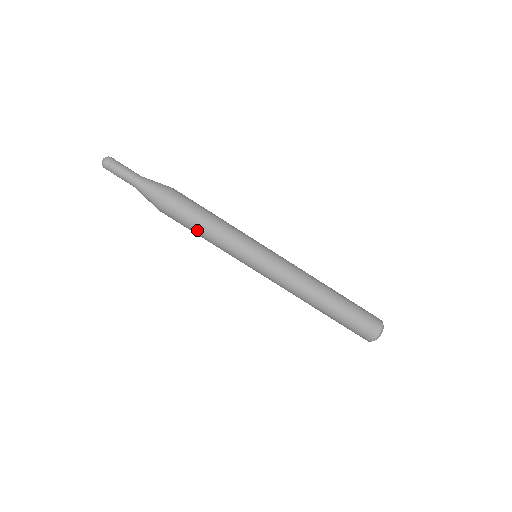
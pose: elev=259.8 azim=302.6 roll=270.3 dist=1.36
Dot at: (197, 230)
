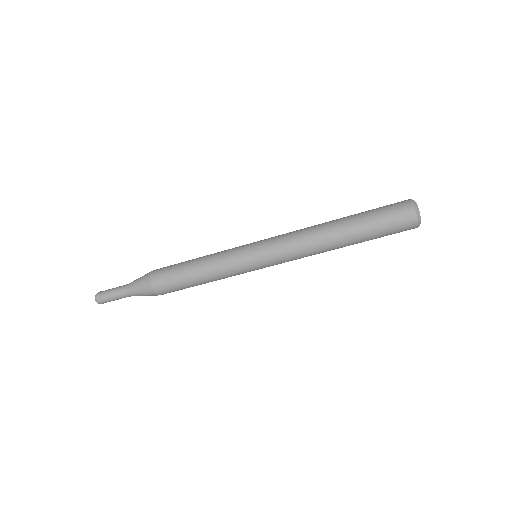
Dot at: occluded
